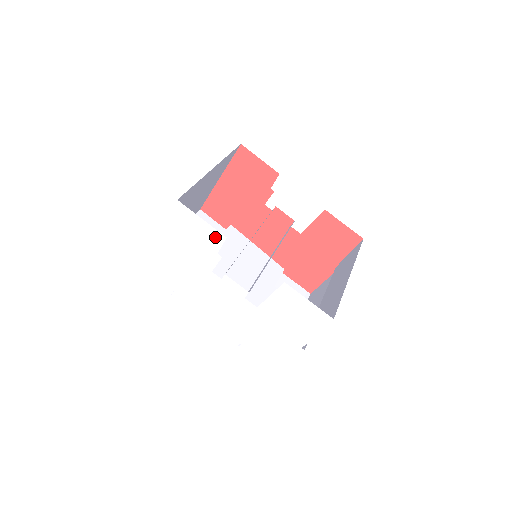
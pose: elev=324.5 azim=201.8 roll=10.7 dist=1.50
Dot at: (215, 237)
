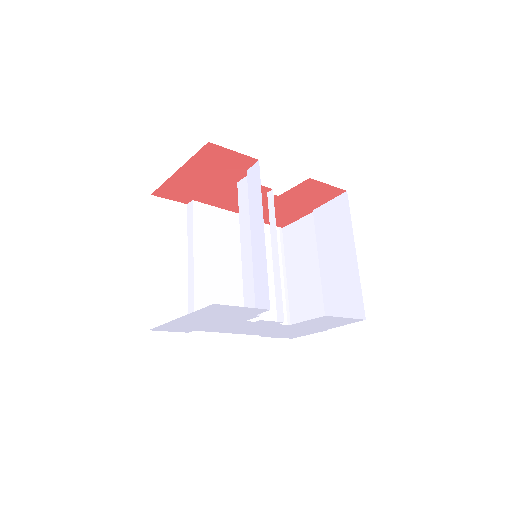
Dot at: (256, 311)
